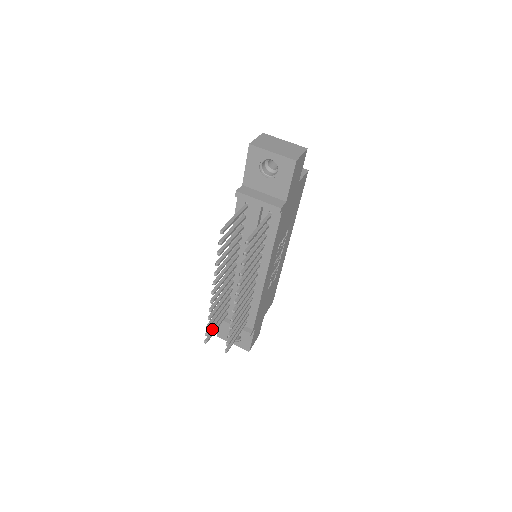
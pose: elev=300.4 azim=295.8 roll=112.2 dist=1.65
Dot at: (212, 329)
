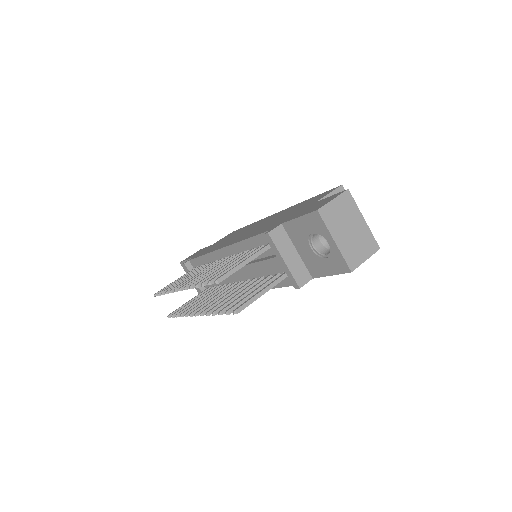
Dot at: occluded
